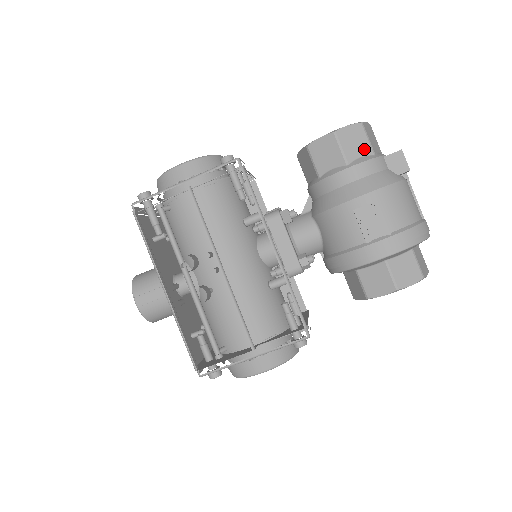
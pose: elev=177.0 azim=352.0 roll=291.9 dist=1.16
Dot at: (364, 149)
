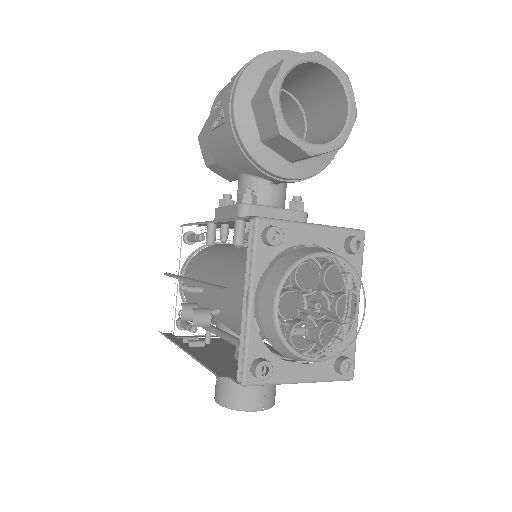
Dot at: occluded
